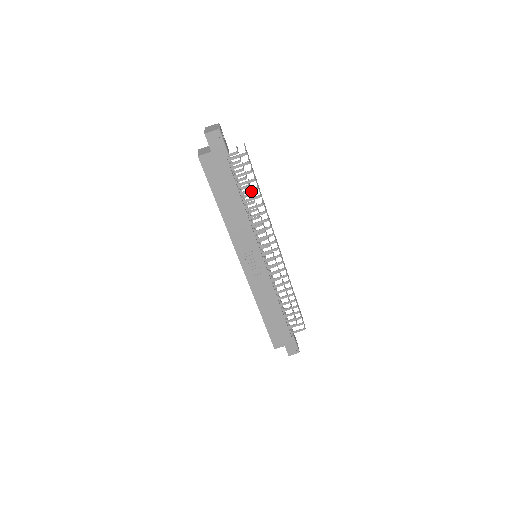
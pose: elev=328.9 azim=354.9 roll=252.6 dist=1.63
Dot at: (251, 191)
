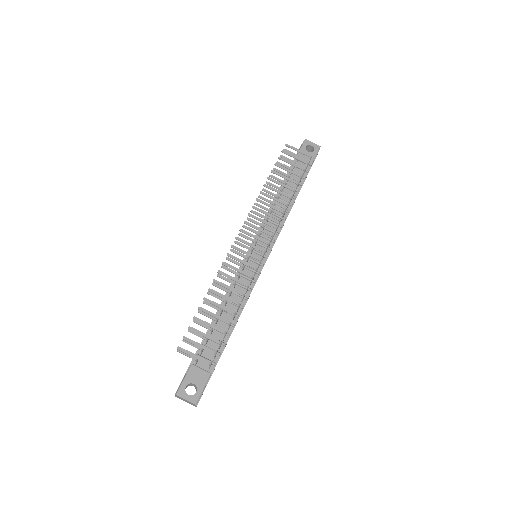
Dot at: (230, 325)
